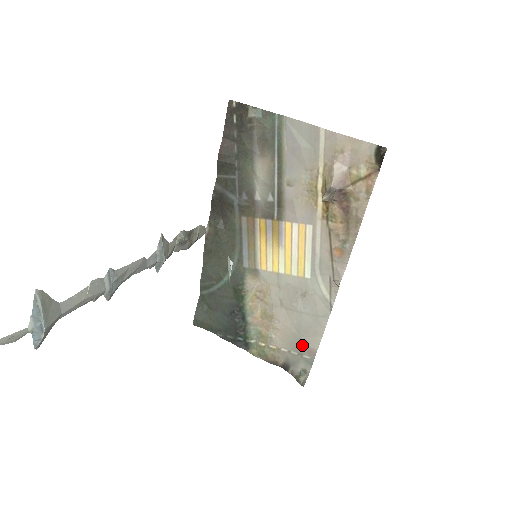
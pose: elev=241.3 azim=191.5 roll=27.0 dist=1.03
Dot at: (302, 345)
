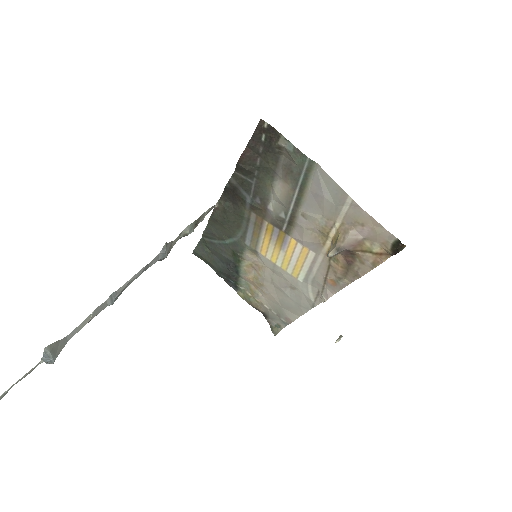
Dot at: (282, 312)
